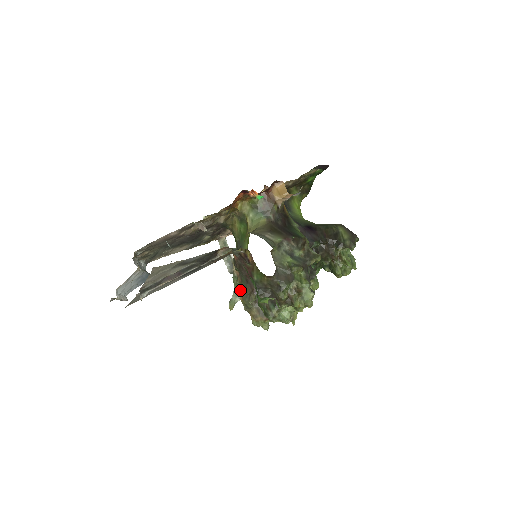
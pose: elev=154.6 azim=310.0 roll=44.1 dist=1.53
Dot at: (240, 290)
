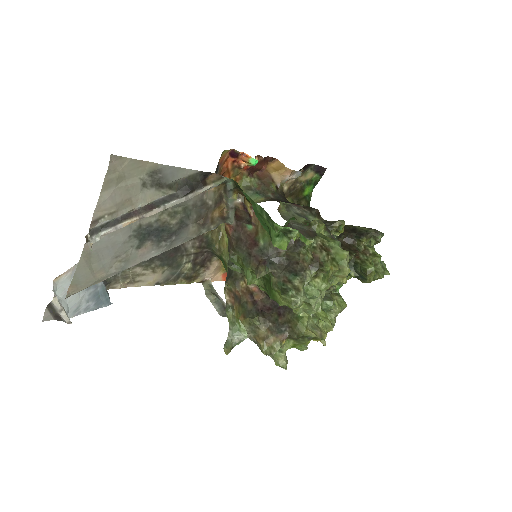
Dot at: (238, 324)
